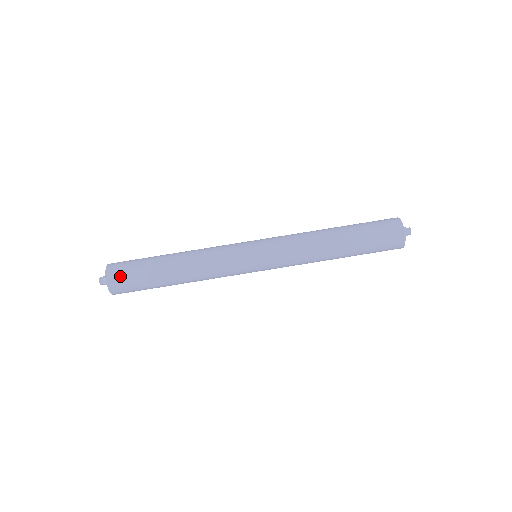
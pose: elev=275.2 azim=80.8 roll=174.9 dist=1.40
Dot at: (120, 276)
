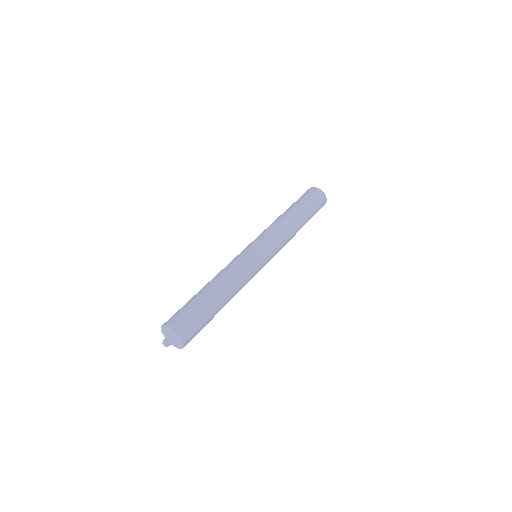
Dot at: (184, 322)
